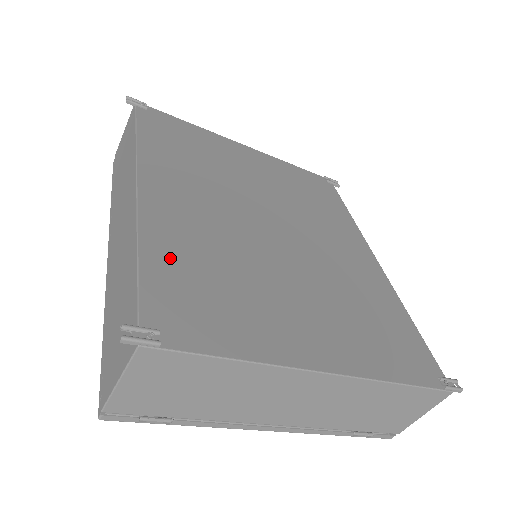
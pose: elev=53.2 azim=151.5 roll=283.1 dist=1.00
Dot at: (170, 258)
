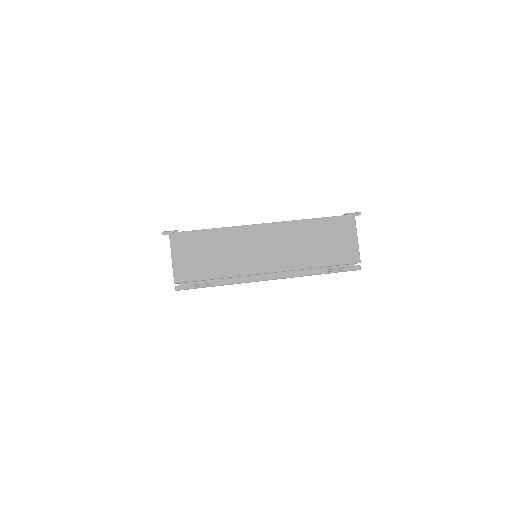
Dot at: occluded
